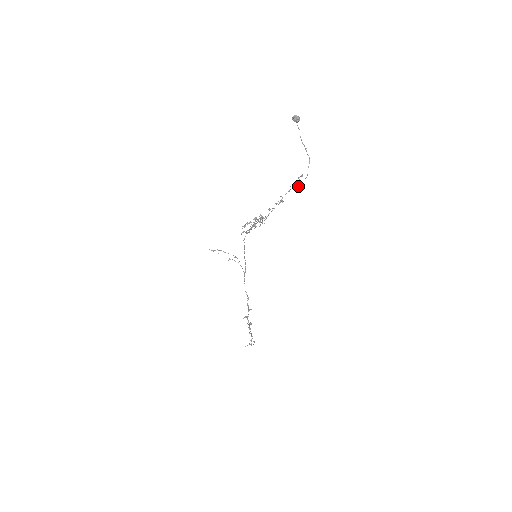
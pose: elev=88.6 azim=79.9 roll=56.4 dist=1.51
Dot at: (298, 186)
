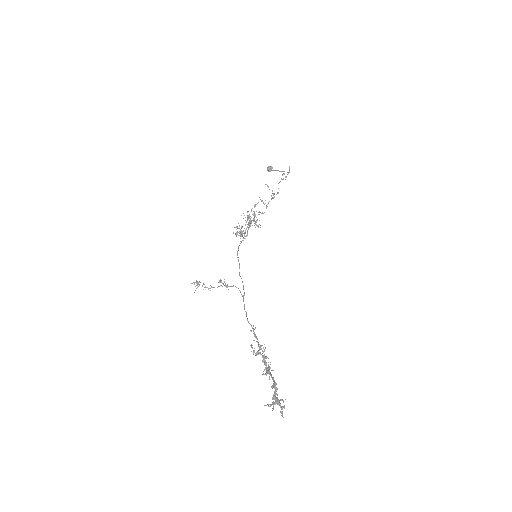
Dot at: occluded
